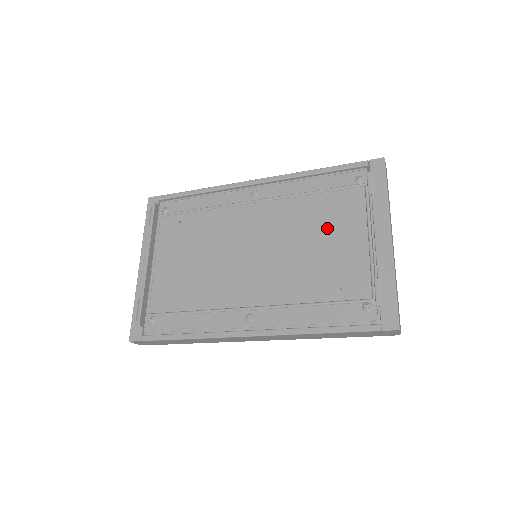
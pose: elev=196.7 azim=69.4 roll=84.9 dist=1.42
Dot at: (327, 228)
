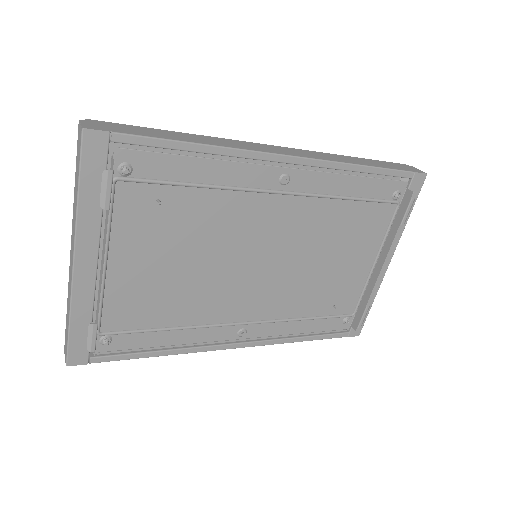
Dot at: (346, 245)
